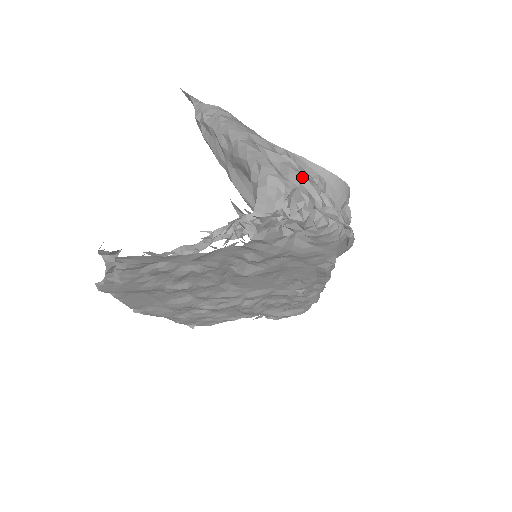
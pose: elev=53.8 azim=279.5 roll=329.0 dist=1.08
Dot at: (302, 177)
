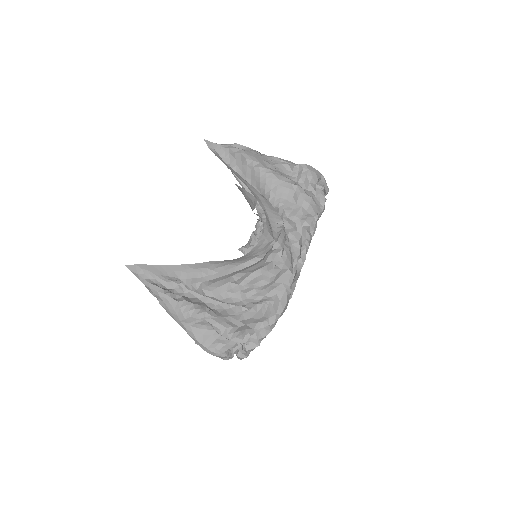
Dot at: occluded
